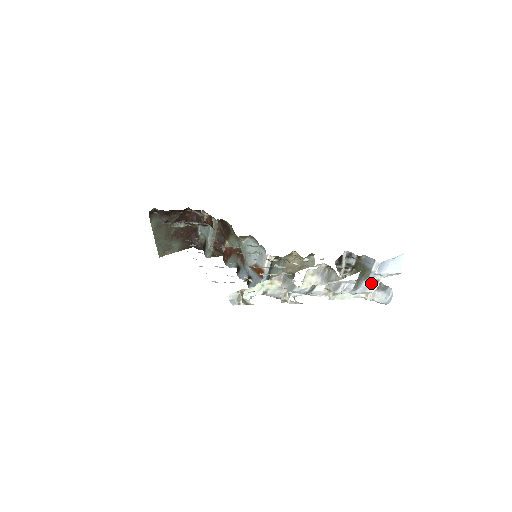
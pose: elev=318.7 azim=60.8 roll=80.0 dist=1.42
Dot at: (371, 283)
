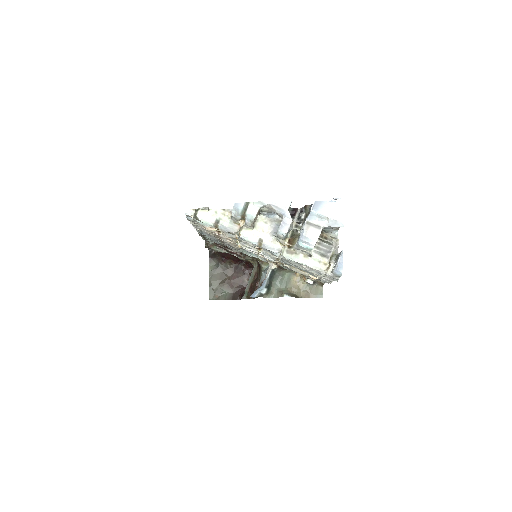
Dot at: (311, 227)
